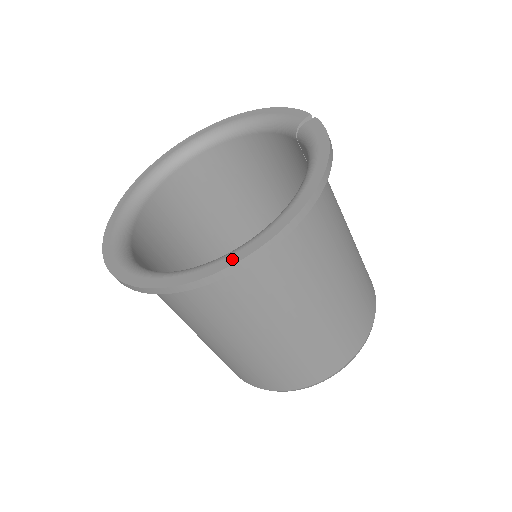
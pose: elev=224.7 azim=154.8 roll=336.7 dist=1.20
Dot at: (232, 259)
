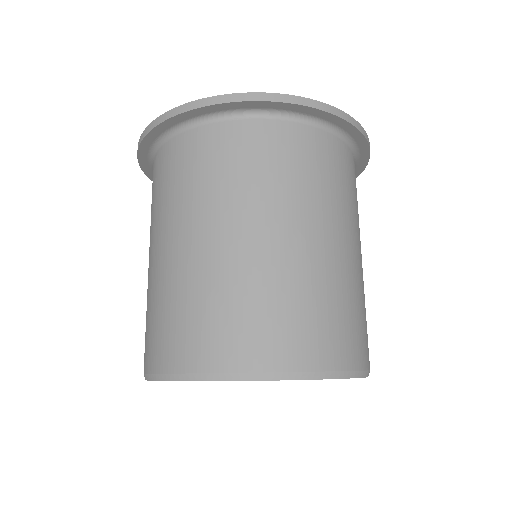
Dot at: (281, 98)
